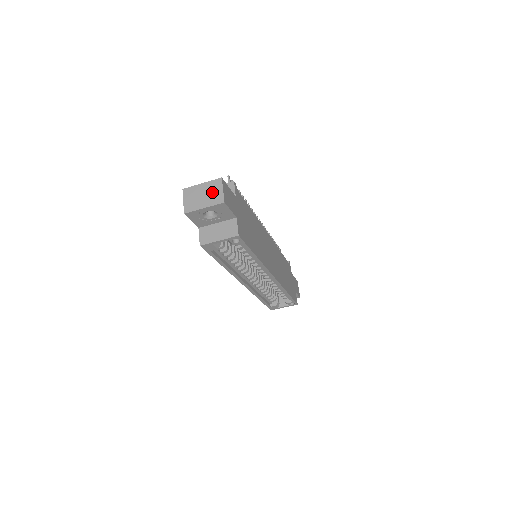
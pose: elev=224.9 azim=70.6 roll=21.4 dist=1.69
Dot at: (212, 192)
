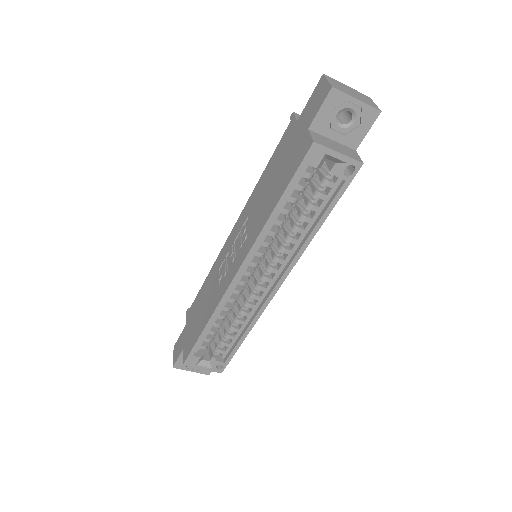
Dot at: (363, 97)
